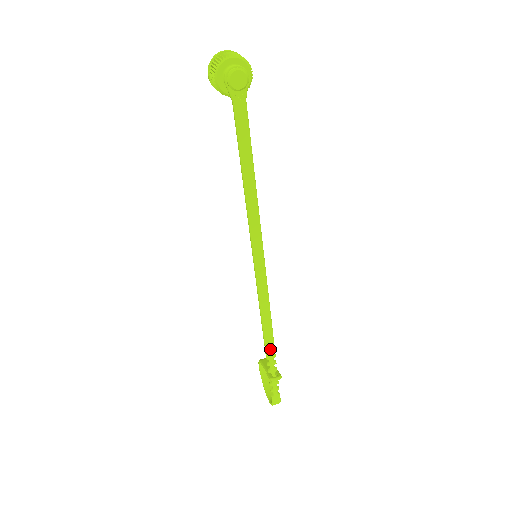
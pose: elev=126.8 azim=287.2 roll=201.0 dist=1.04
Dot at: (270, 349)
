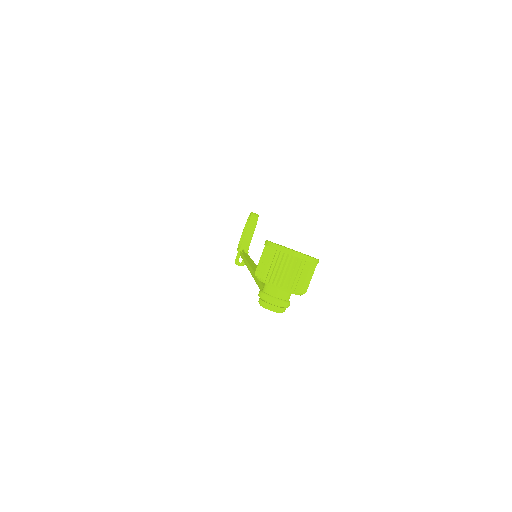
Dot at: occluded
